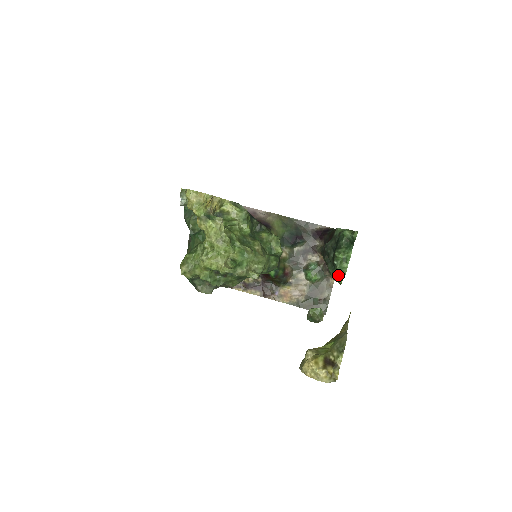
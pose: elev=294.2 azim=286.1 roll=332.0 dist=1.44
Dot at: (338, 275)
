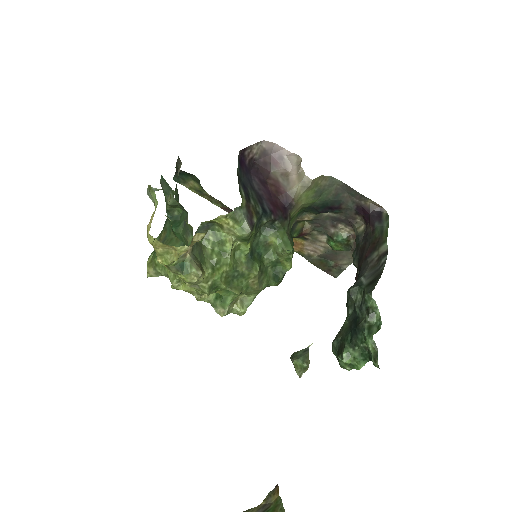
Dot at: occluded
